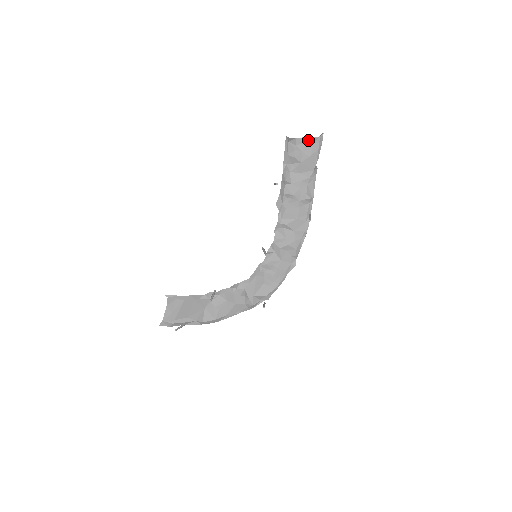
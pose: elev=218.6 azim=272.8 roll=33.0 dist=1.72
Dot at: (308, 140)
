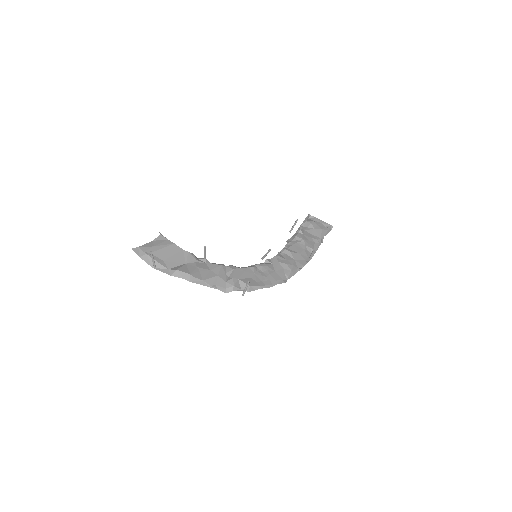
Dot at: (323, 222)
